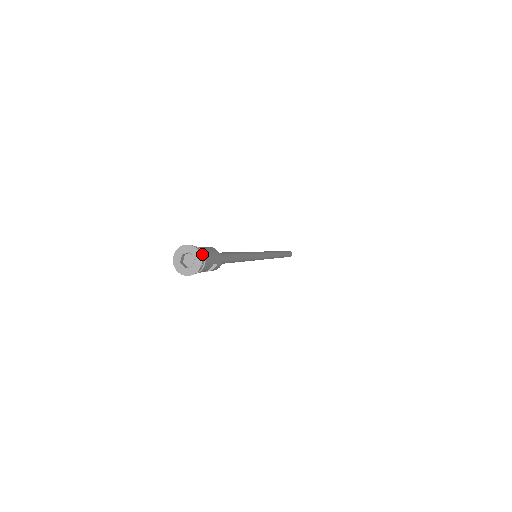
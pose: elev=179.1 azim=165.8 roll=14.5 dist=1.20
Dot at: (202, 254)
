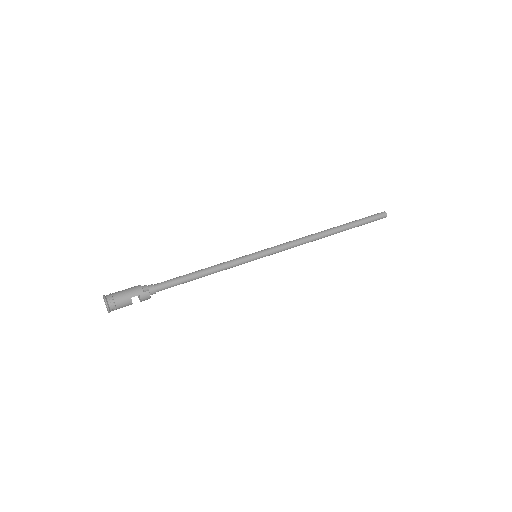
Dot at: (110, 297)
